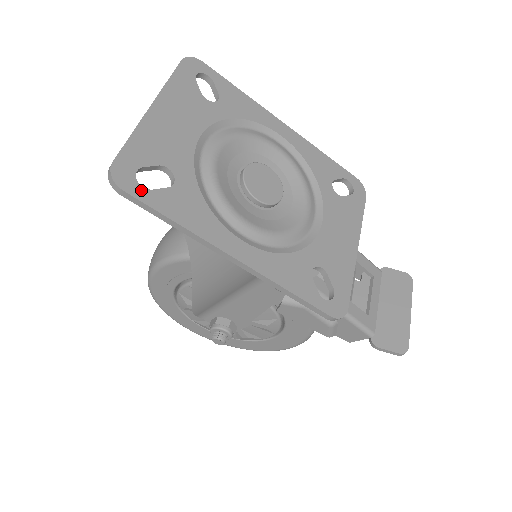
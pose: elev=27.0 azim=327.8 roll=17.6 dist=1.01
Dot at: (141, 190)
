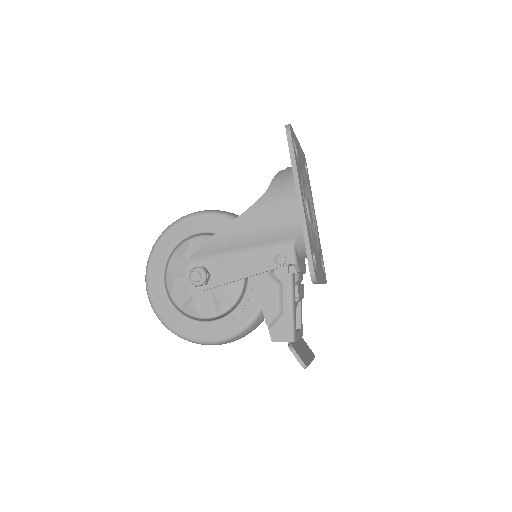
Dot at: occluded
